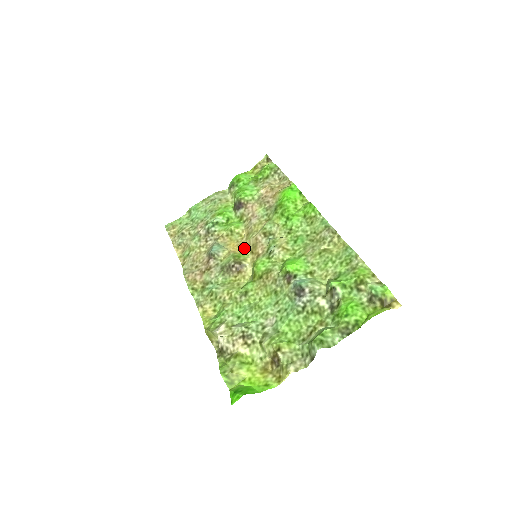
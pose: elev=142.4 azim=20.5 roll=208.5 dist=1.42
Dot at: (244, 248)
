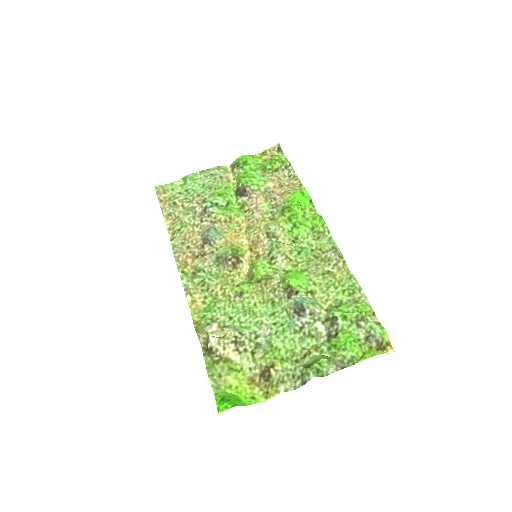
Dot at: (242, 241)
